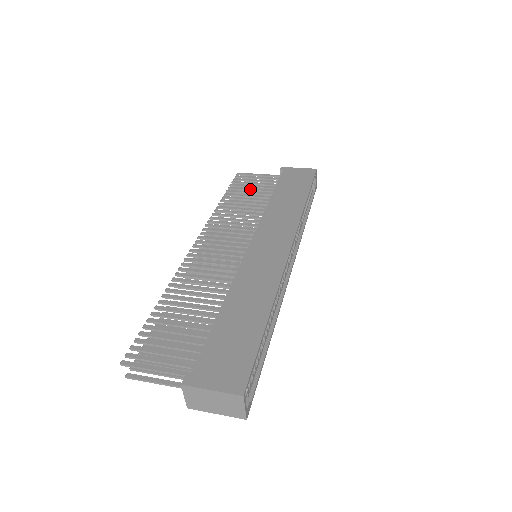
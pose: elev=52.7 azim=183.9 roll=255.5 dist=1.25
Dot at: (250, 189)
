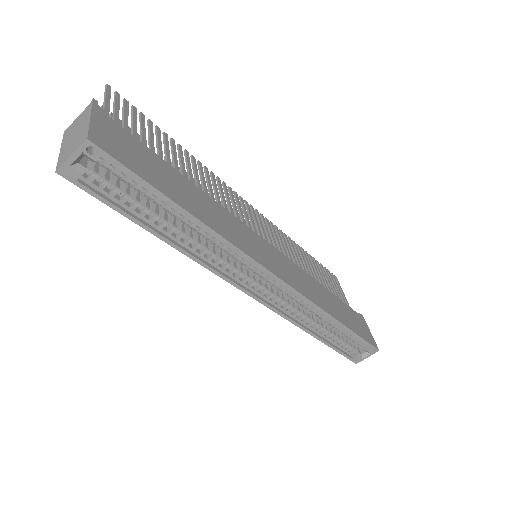
Dot at: (325, 278)
